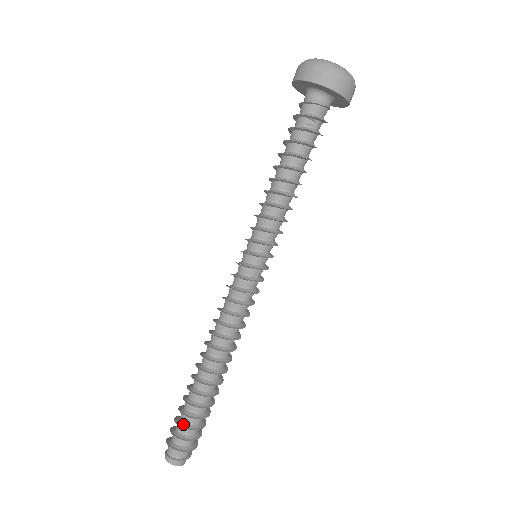
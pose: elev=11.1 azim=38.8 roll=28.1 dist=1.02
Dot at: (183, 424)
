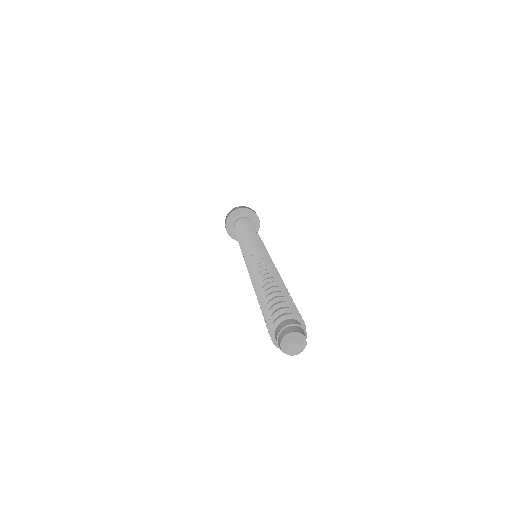
Dot at: (270, 314)
